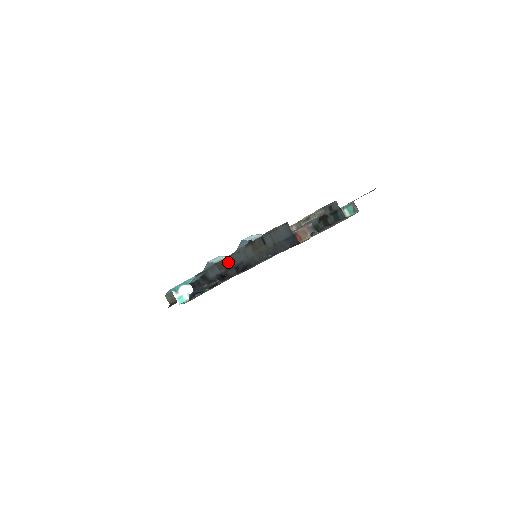
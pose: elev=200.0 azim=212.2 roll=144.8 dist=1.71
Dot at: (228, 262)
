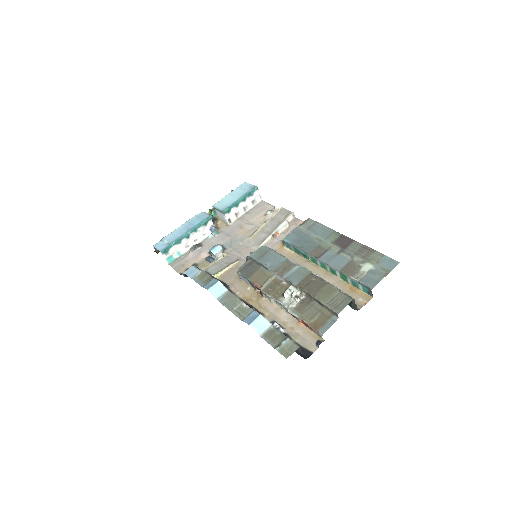
Dot at: occluded
